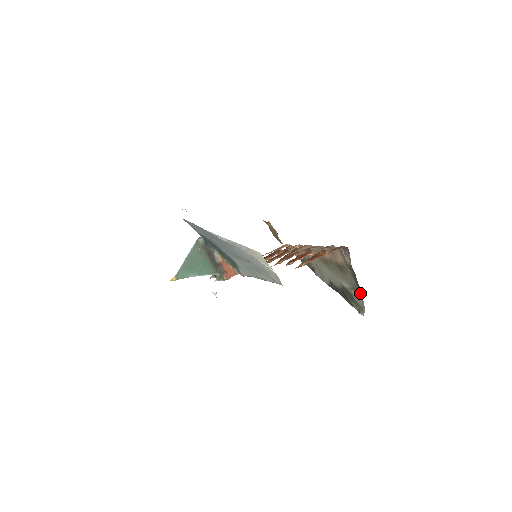
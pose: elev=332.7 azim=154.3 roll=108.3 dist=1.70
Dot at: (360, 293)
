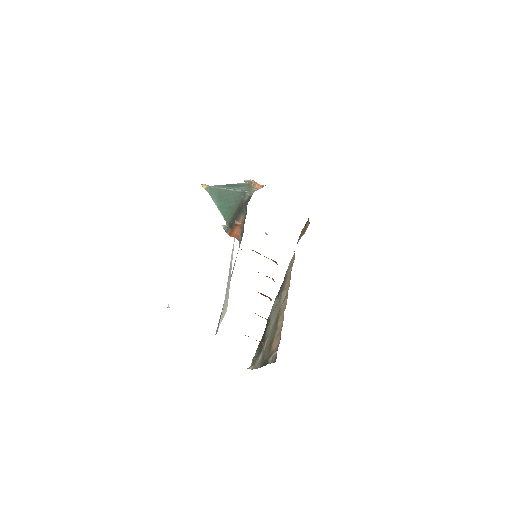
Dot at: (260, 366)
